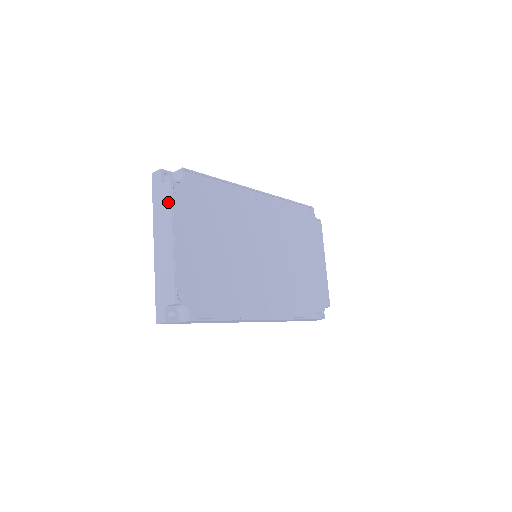
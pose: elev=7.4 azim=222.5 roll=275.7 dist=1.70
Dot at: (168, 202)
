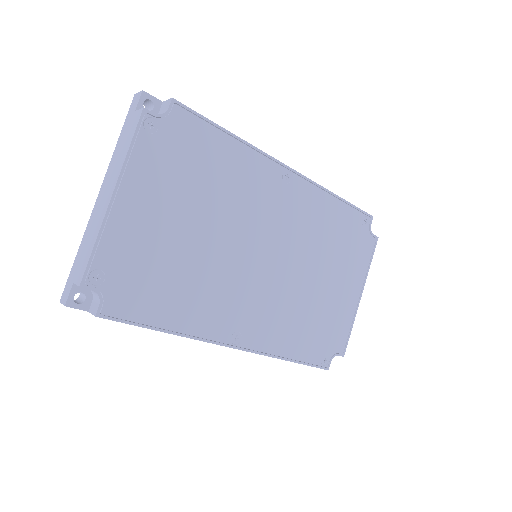
Dot at: (129, 140)
